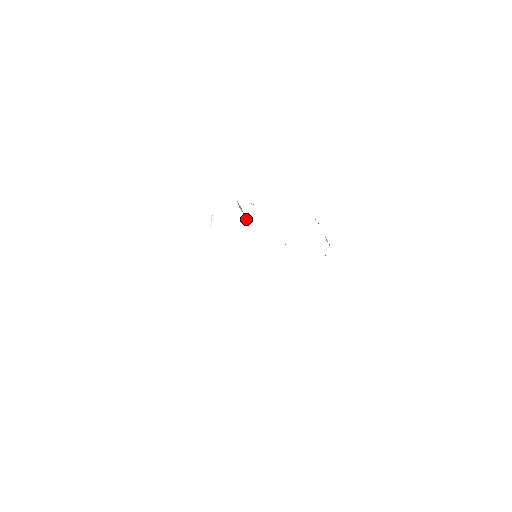
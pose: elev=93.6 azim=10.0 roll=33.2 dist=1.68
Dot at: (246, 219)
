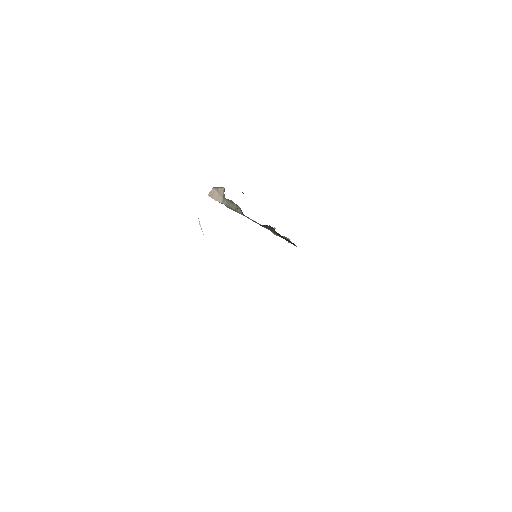
Dot at: (234, 208)
